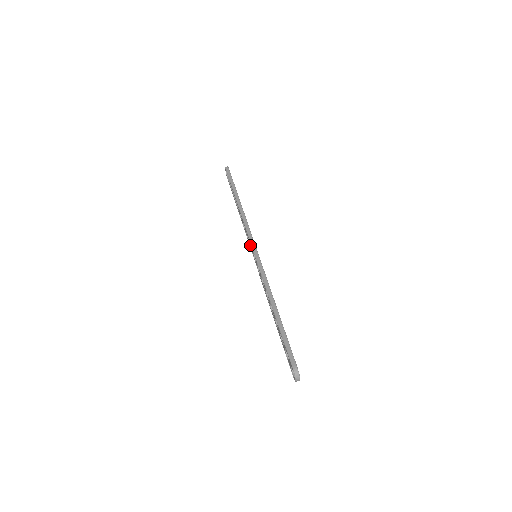
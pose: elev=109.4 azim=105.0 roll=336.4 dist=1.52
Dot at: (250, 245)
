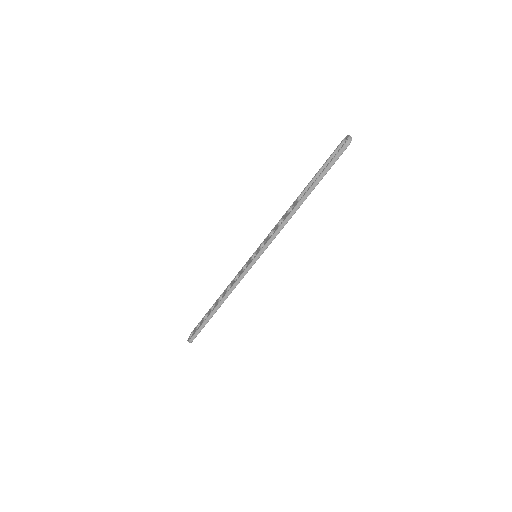
Dot at: (265, 241)
